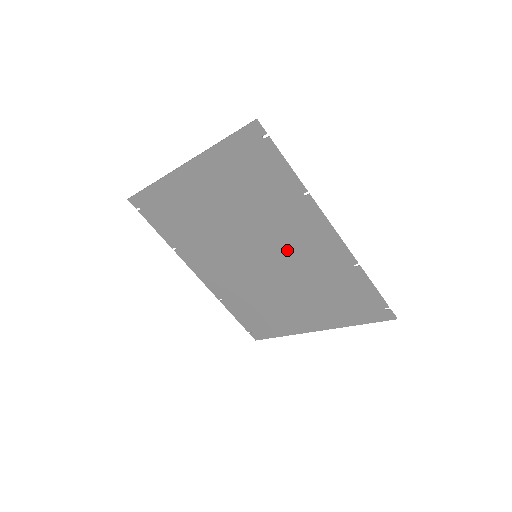
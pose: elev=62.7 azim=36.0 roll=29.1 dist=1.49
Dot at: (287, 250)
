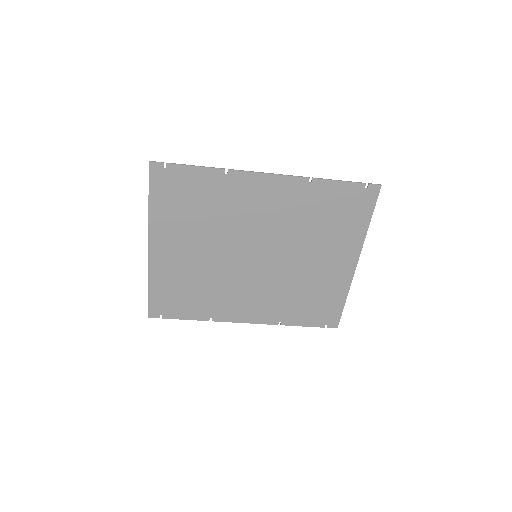
Dot at: (265, 226)
